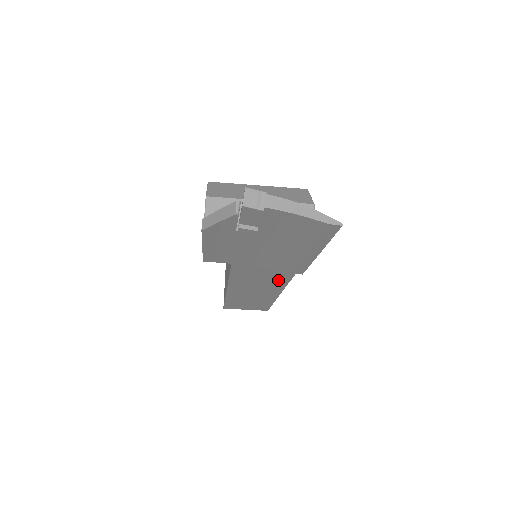
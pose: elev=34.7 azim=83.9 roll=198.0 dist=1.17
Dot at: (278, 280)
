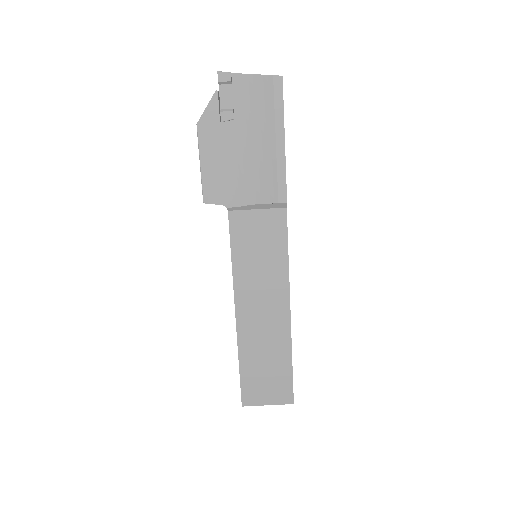
Dot at: (277, 259)
